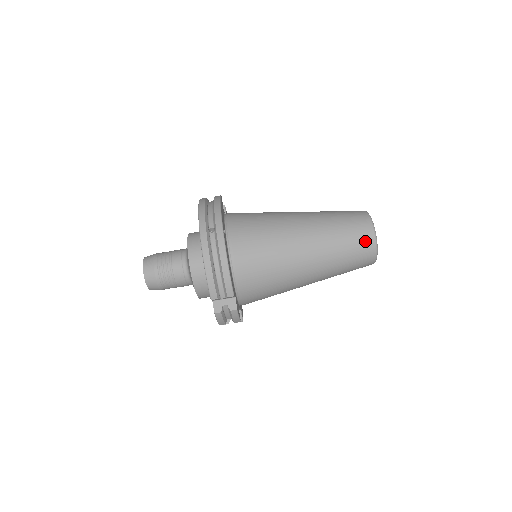
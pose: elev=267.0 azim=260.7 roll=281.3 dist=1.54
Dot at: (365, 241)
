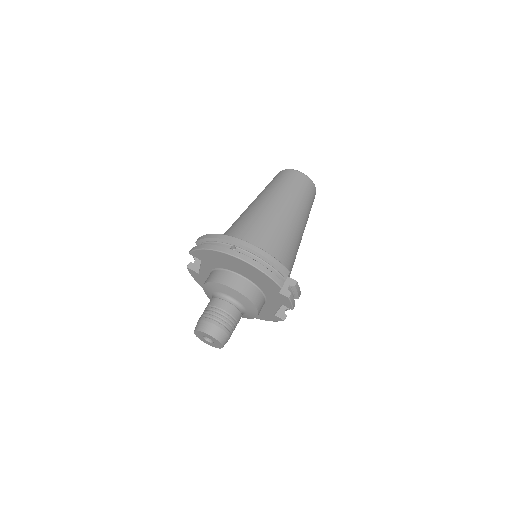
Dot at: (304, 181)
